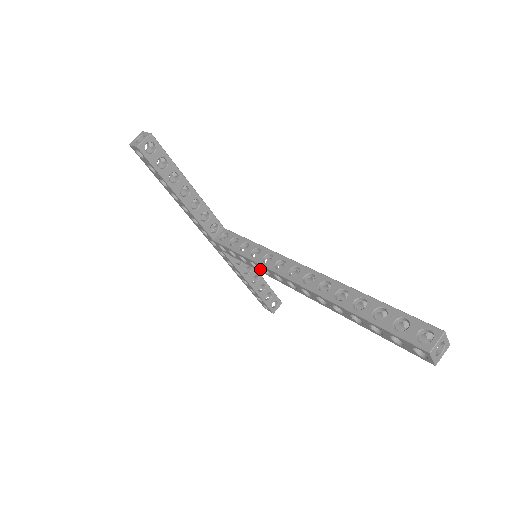
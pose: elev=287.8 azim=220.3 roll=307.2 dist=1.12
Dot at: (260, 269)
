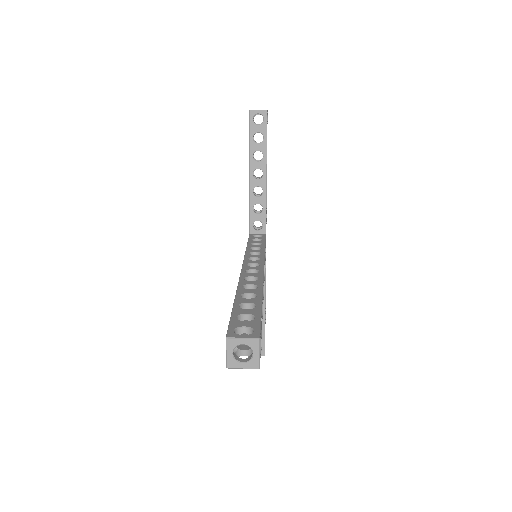
Dot at: occluded
